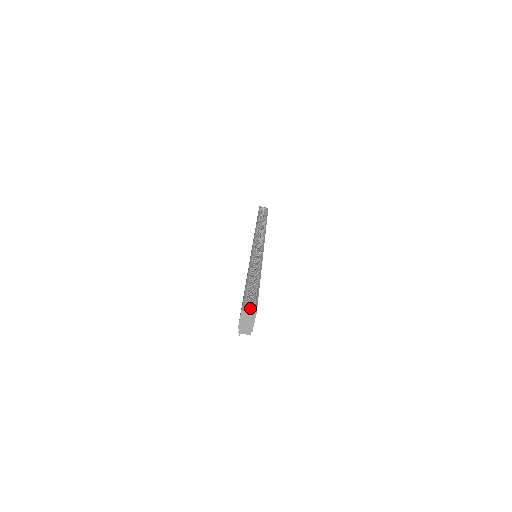
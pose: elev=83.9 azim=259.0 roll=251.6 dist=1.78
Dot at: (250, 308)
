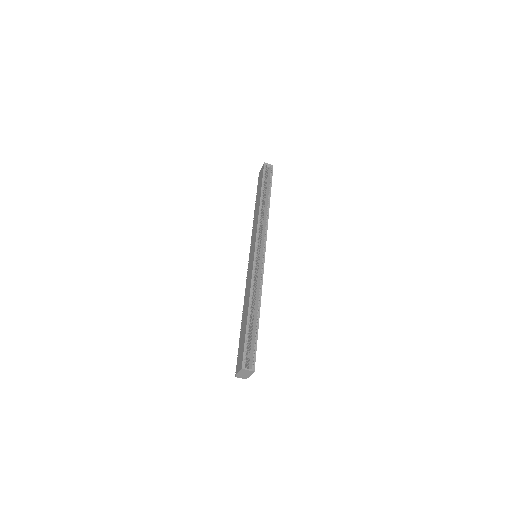
Dot at: (248, 354)
